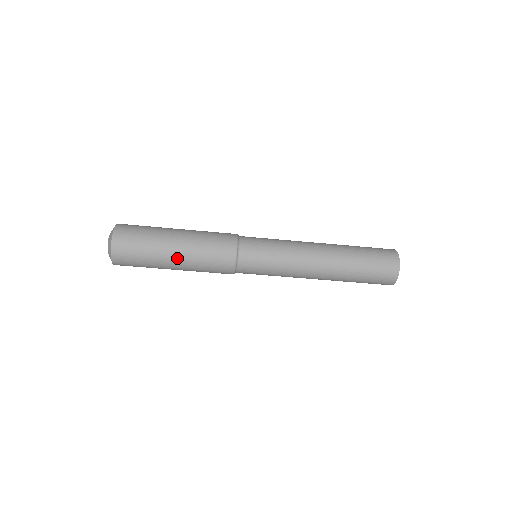
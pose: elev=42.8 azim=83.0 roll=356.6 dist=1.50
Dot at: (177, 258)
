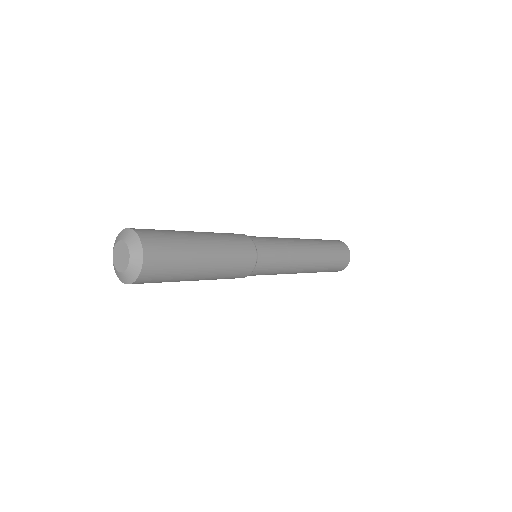
Dot at: (203, 276)
